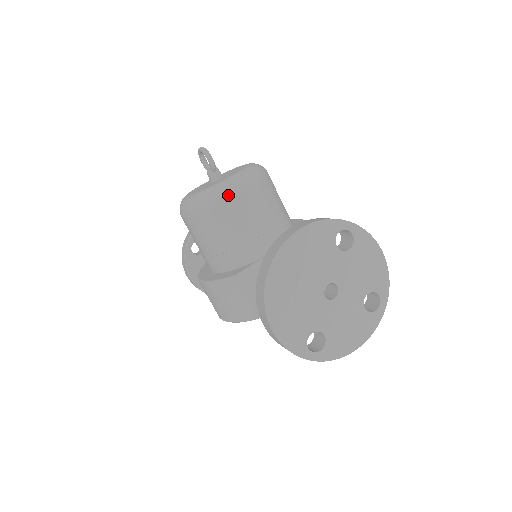
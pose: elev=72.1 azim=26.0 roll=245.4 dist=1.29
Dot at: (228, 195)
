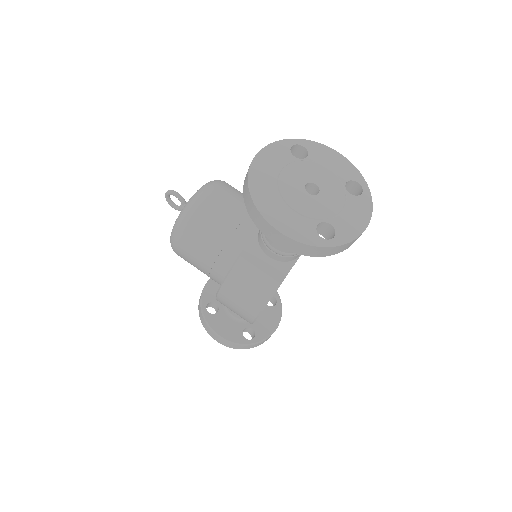
Dot at: (200, 199)
